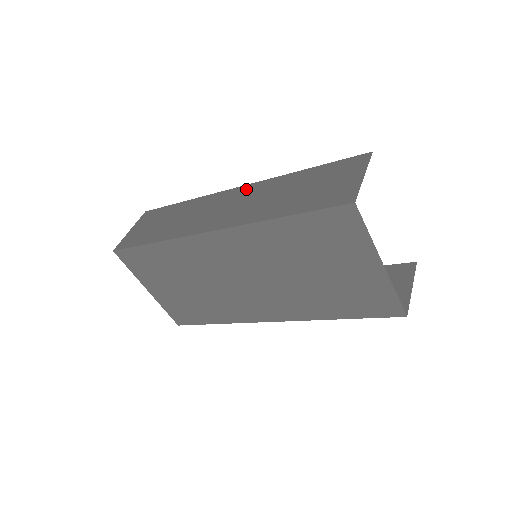
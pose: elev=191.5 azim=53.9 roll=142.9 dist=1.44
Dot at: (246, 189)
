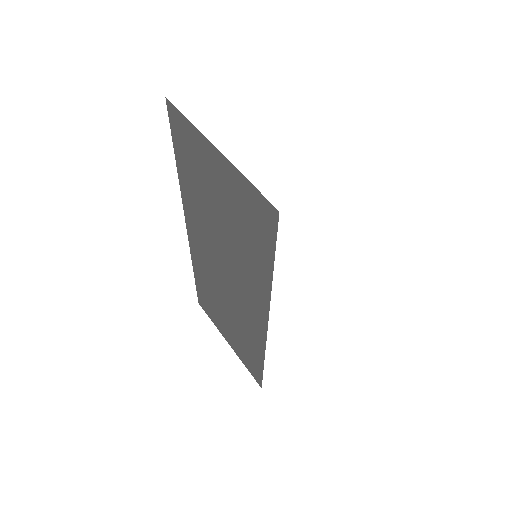
Dot at: occluded
